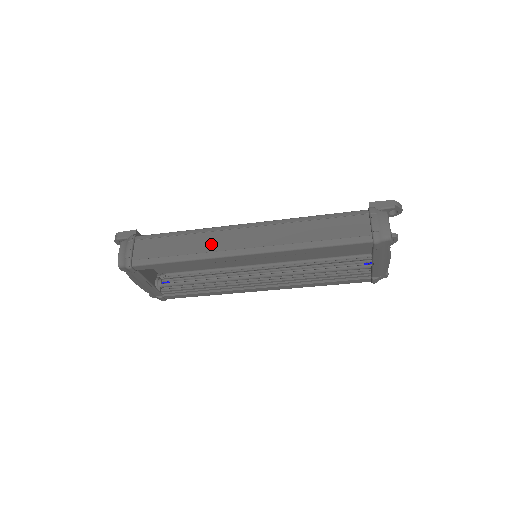
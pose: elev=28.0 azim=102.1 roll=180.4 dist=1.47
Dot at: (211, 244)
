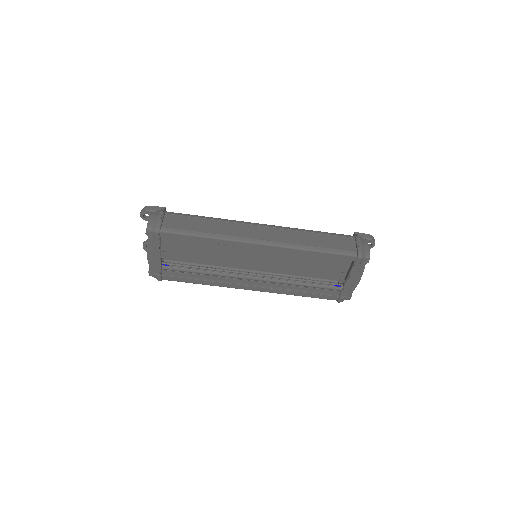
Dot at: (232, 231)
